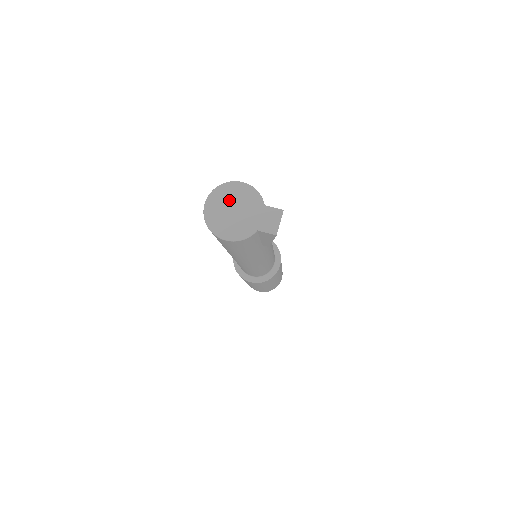
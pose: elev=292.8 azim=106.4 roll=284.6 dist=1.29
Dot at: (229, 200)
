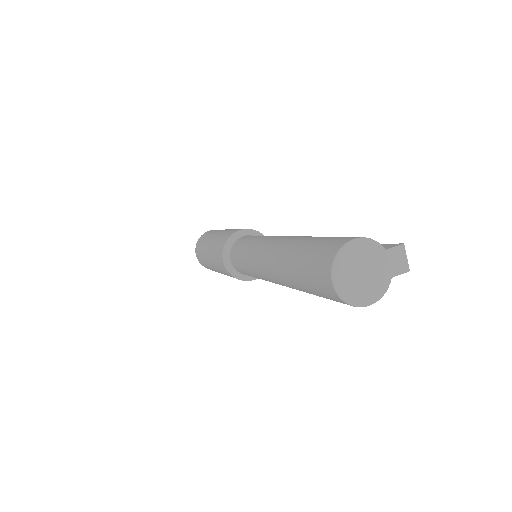
Dot at: (353, 265)
